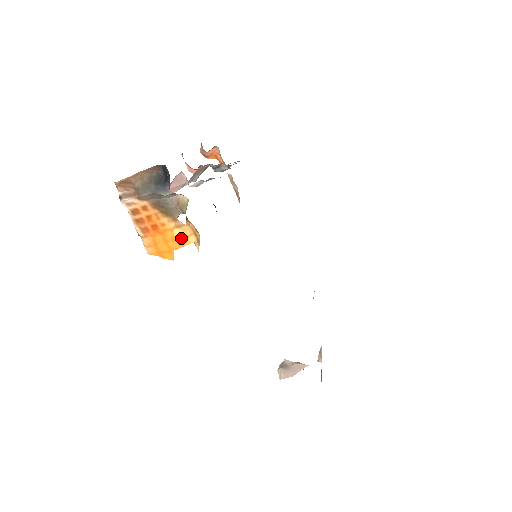
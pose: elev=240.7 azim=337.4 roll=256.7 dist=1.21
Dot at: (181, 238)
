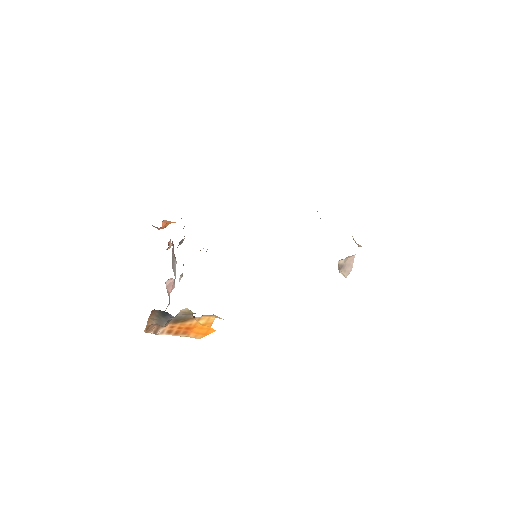
Dot at: (207, 322)
